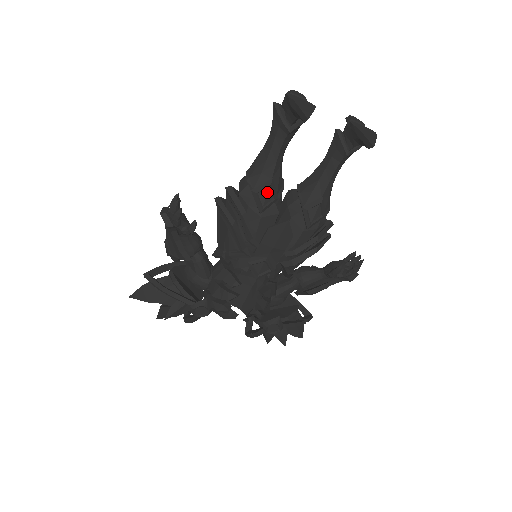
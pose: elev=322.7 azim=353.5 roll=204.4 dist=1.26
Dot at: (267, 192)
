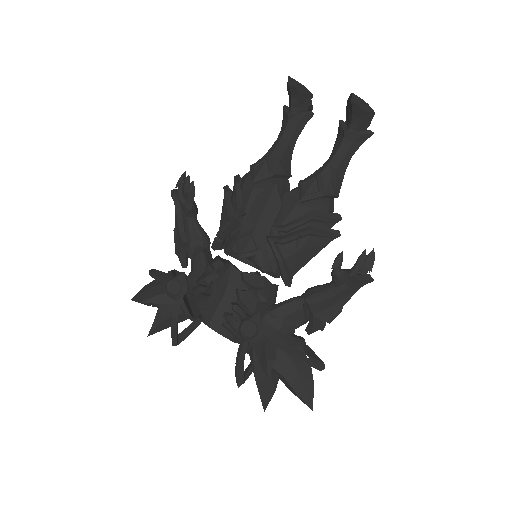
Dot at: (263, 165)
